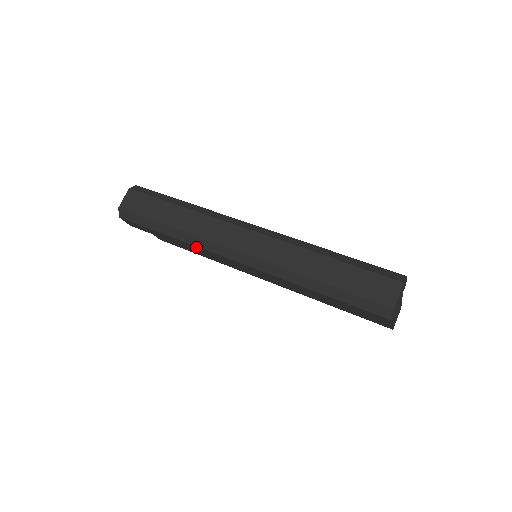
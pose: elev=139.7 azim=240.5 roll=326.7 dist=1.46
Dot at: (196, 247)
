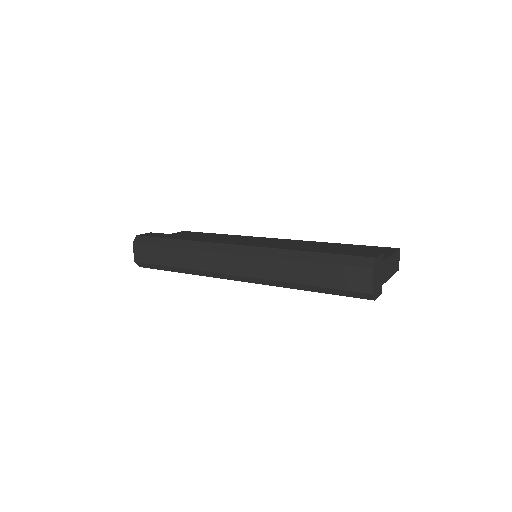
Dot at: occluded
